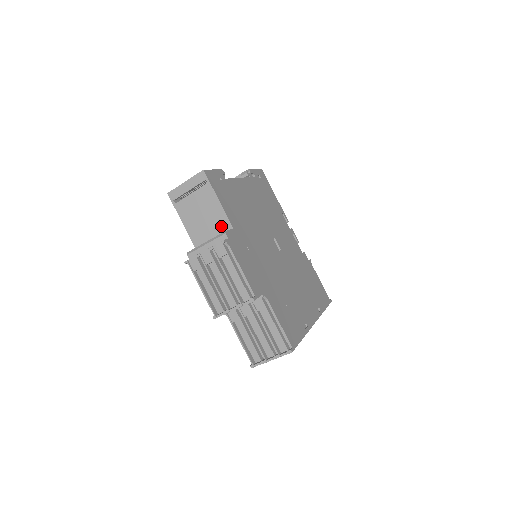
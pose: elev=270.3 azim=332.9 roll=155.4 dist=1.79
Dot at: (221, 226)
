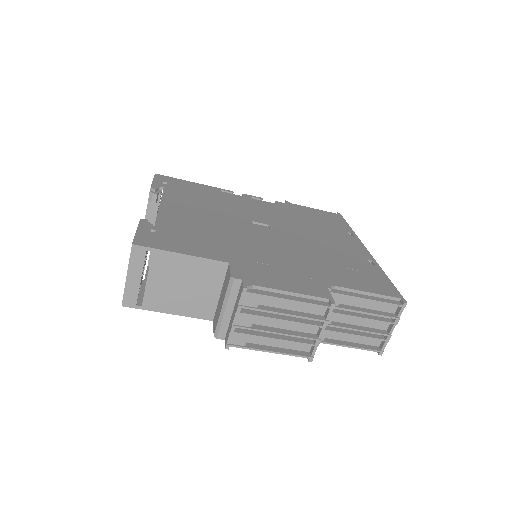
Dot at: (214, 274)
